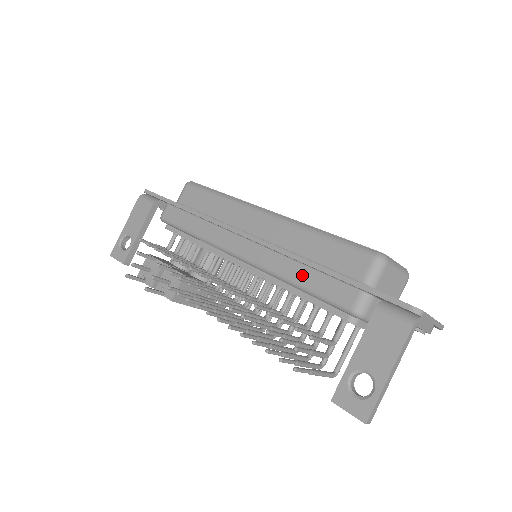
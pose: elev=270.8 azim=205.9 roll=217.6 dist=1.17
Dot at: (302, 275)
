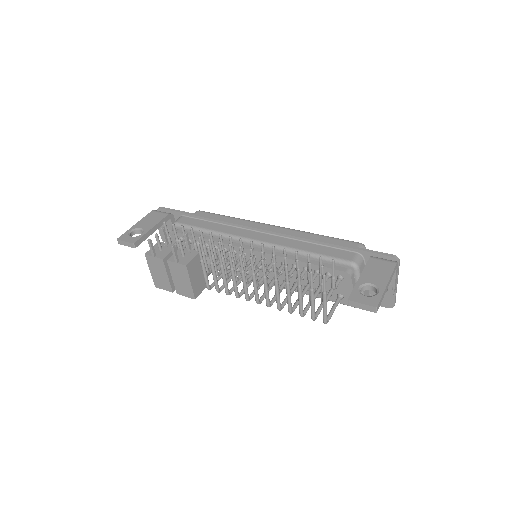
Dot at: (311, 247)
